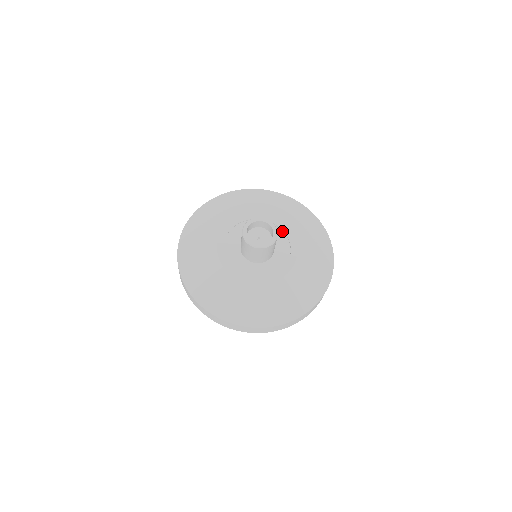
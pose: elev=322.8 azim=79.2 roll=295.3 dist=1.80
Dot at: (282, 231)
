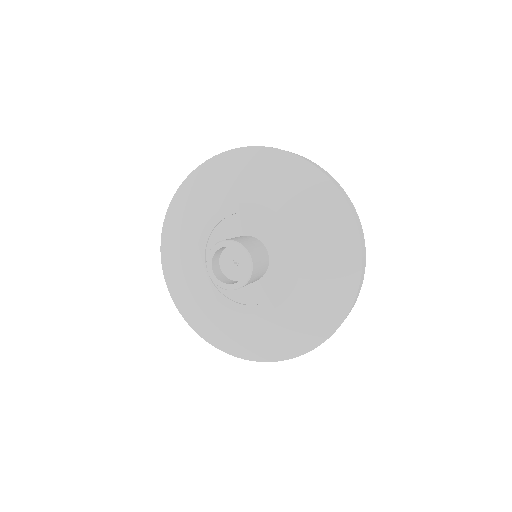
Dot at: (290, 269)
